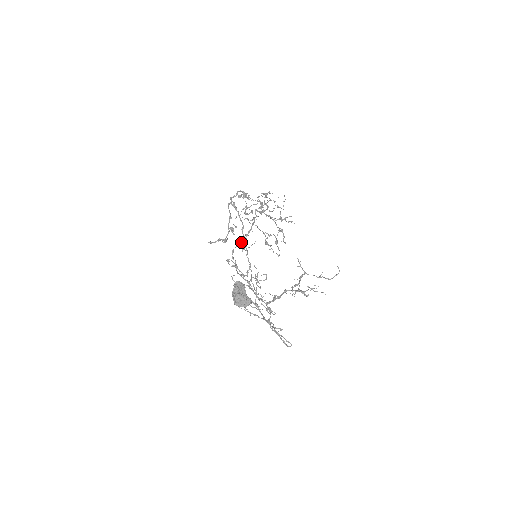
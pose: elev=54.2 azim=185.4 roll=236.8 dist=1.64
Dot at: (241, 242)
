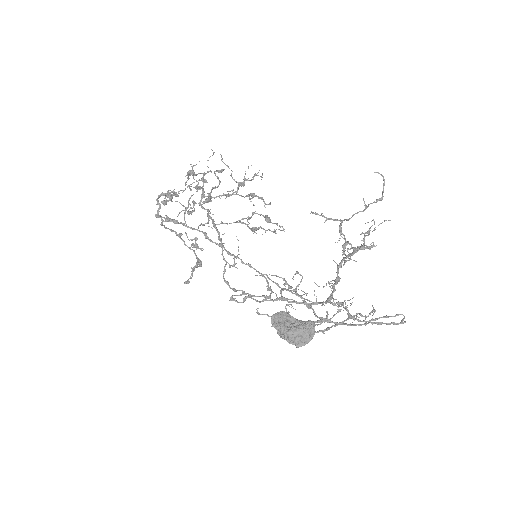
Dot at: occluded
